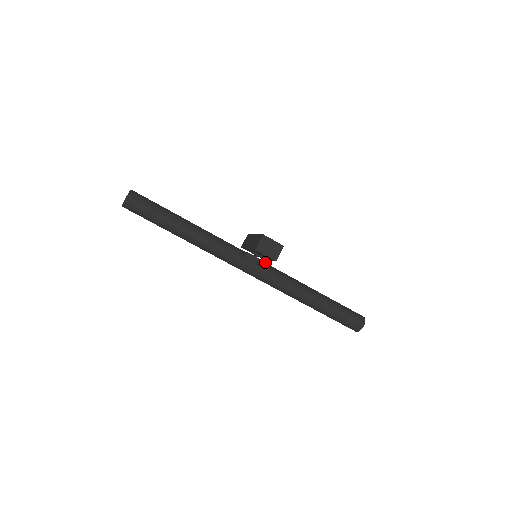
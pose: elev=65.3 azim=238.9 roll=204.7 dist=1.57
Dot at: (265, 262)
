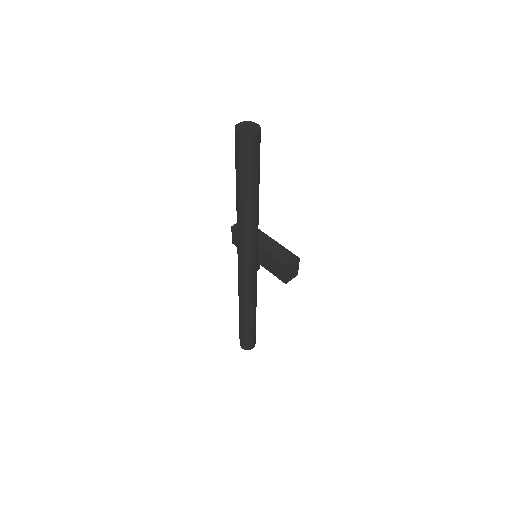
Dot at: occluded
